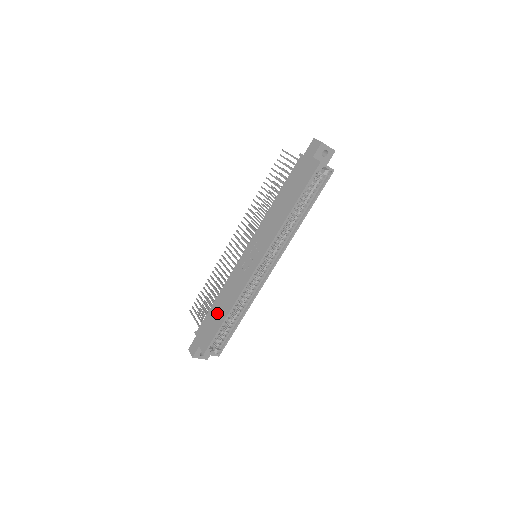
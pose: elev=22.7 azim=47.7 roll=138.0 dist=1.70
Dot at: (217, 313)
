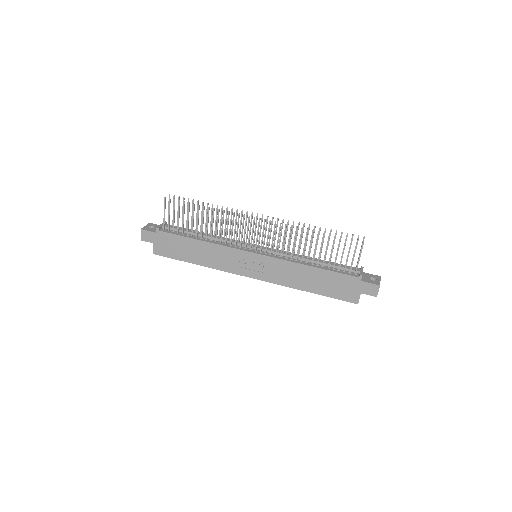
Dot at: (189, 250)
